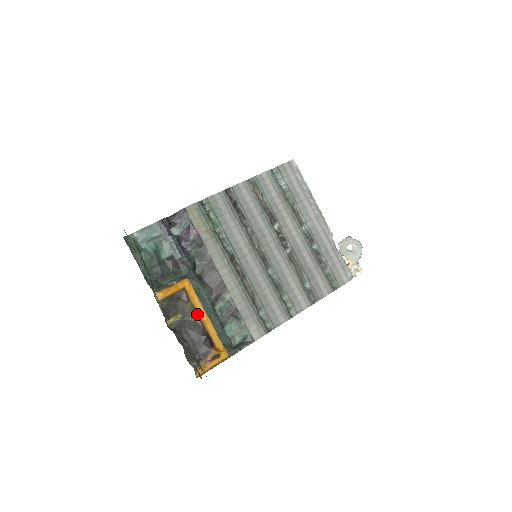
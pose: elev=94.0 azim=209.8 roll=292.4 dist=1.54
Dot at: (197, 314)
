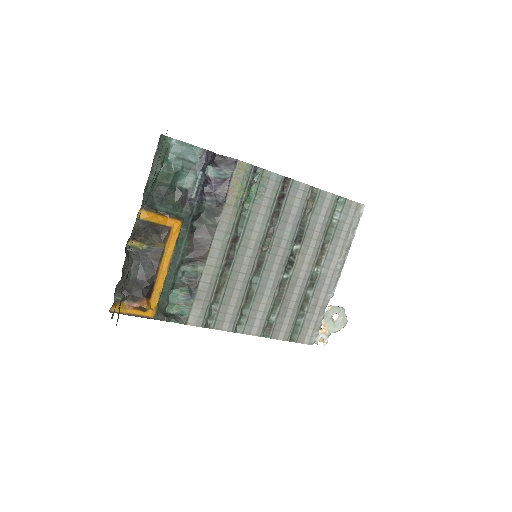
Dot at: (161, 259)
